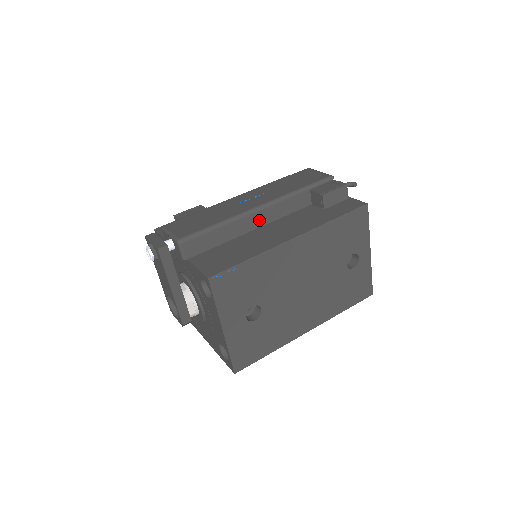
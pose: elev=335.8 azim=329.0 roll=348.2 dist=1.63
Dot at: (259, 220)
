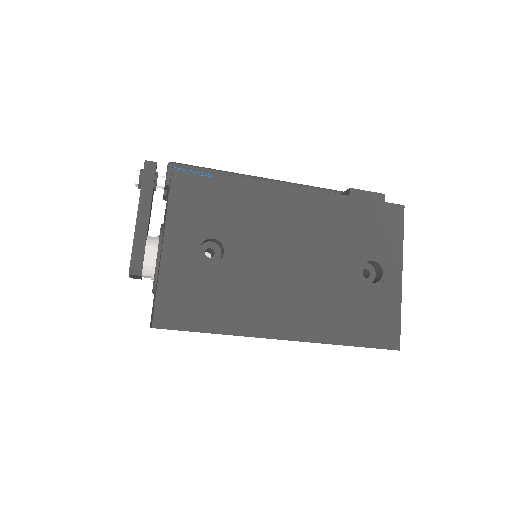
Dot at: occluded
